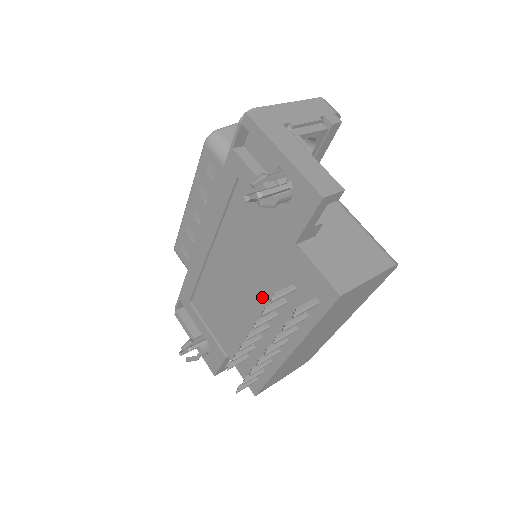
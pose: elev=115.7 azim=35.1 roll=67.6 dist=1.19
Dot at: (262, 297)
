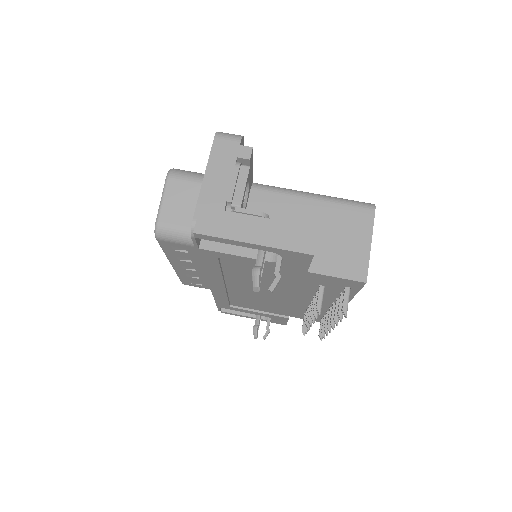
Dot at: (296, 294)
